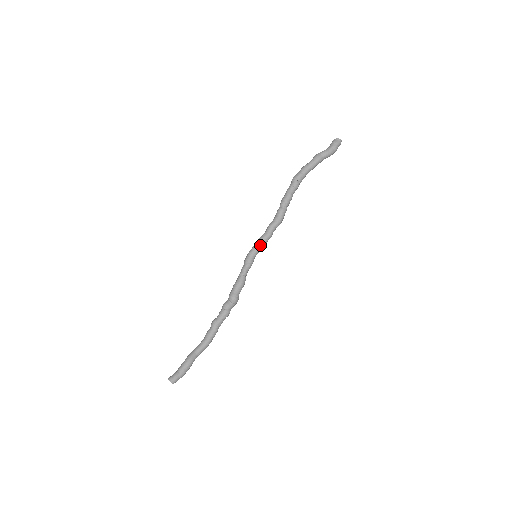
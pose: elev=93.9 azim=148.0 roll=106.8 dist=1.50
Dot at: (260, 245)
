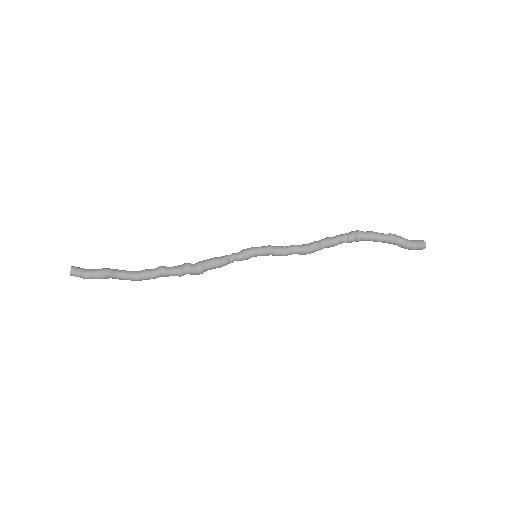
Dot at: (269, 251)
